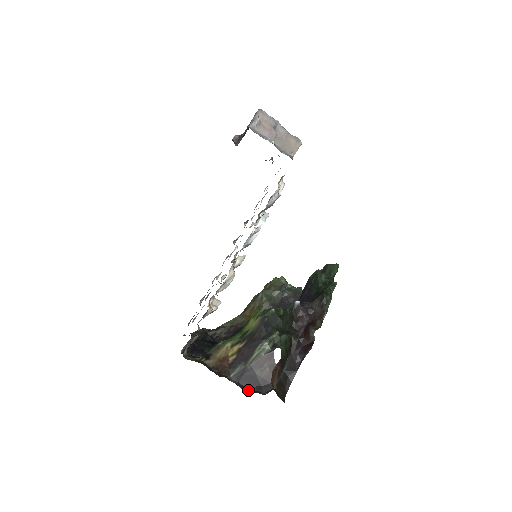
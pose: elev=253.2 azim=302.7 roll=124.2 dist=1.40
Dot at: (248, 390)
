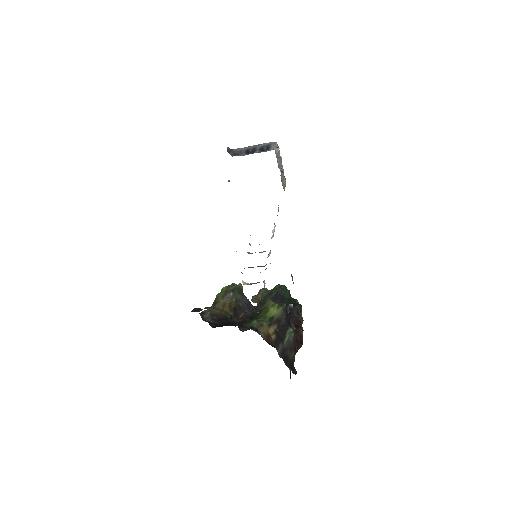
Dot at: occluded
